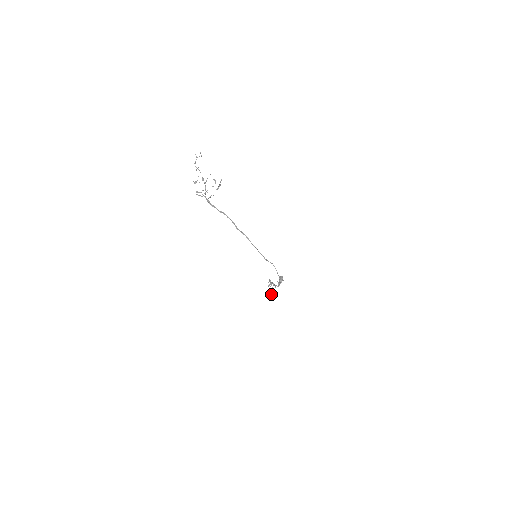
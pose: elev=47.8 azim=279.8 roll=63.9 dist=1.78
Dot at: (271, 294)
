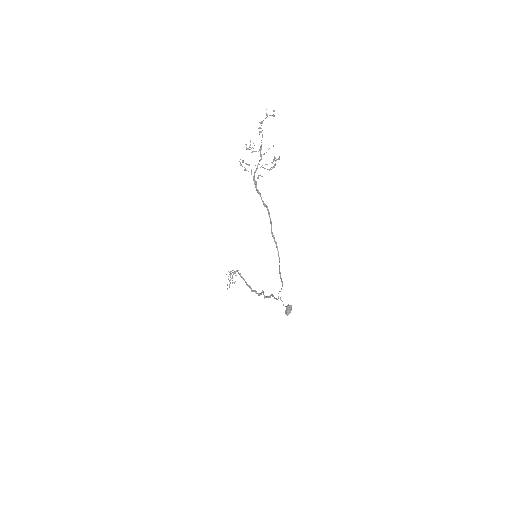
Dot at: occluded
